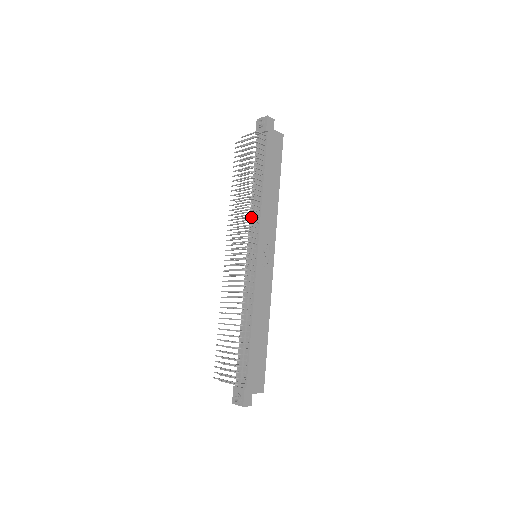
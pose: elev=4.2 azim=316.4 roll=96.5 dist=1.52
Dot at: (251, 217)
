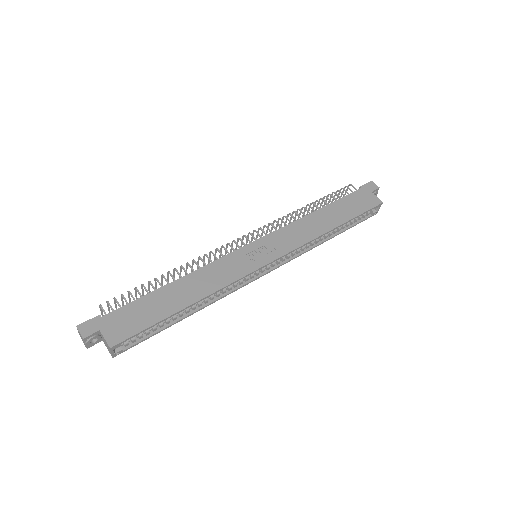
Dot at: occluded
